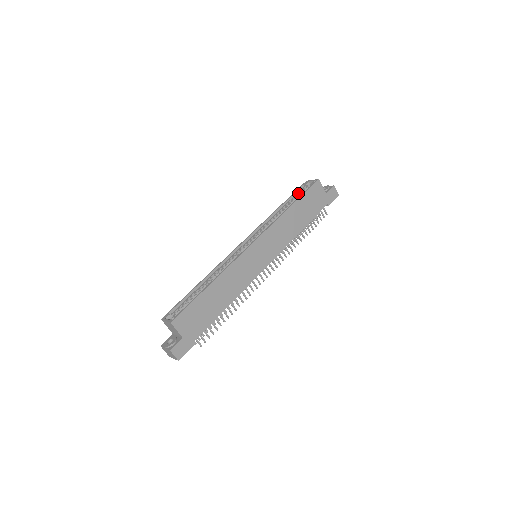
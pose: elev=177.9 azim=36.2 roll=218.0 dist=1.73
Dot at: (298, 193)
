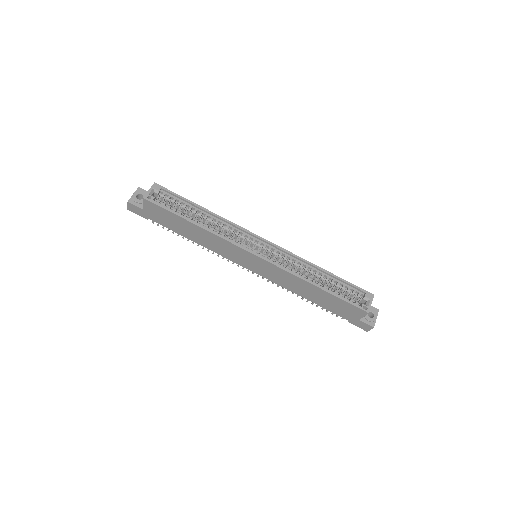
Dot at: (350, 289)
